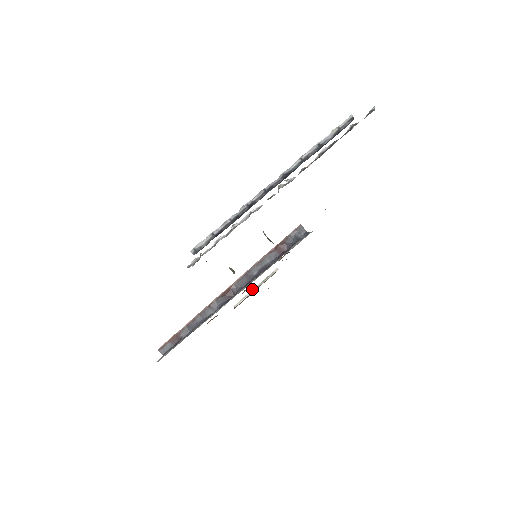
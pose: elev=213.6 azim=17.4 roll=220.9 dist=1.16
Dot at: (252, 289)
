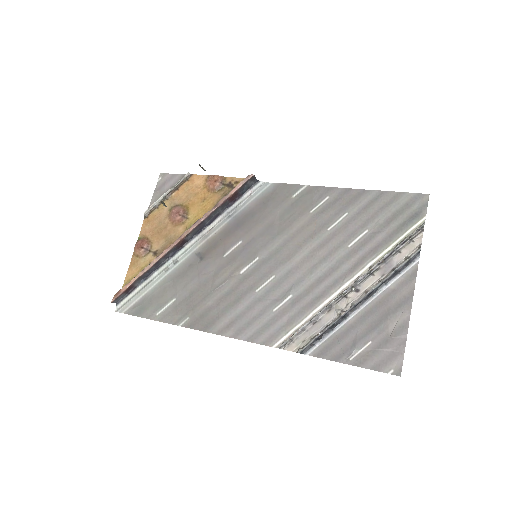
Dot at: (162, 196)
